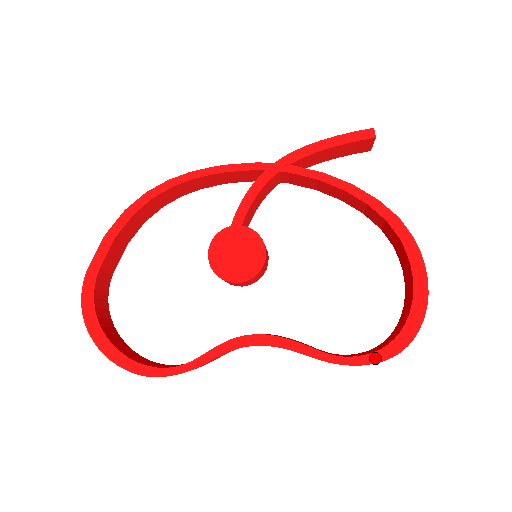
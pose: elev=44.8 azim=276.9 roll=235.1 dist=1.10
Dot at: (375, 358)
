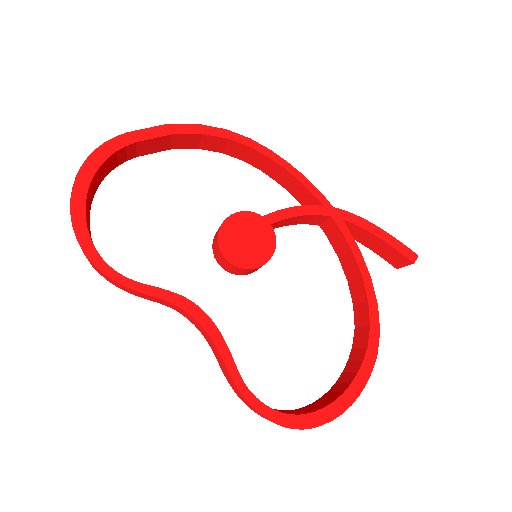
Dot at: (272, 415)
